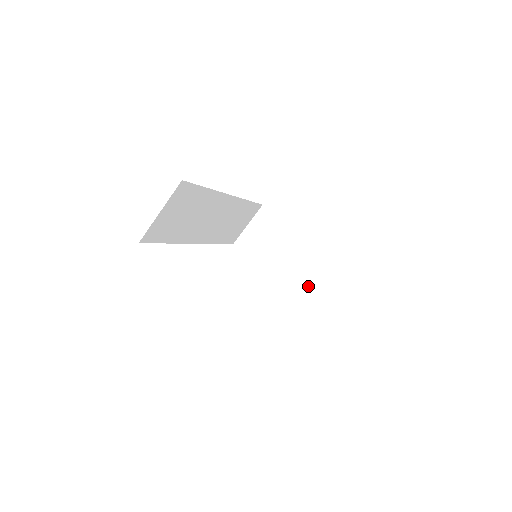
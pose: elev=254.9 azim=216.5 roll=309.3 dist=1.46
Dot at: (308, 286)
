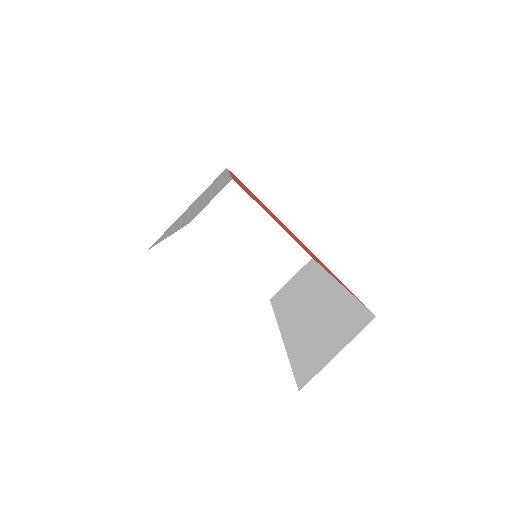
Dot at: (278, 280)
